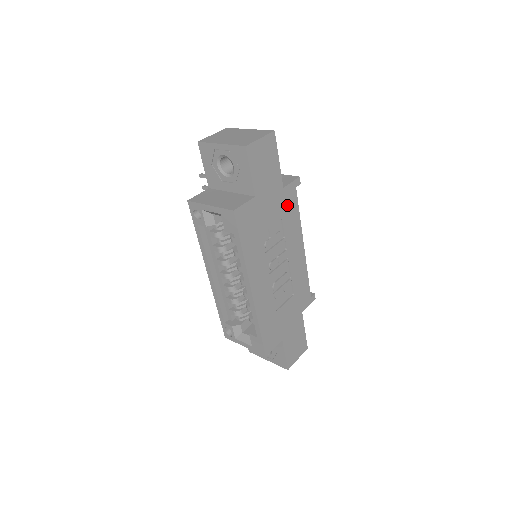
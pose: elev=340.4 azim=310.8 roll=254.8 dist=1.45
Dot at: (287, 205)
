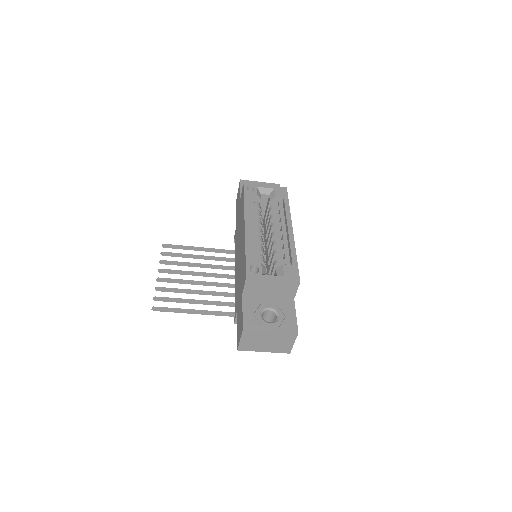
Dot at: occluded
